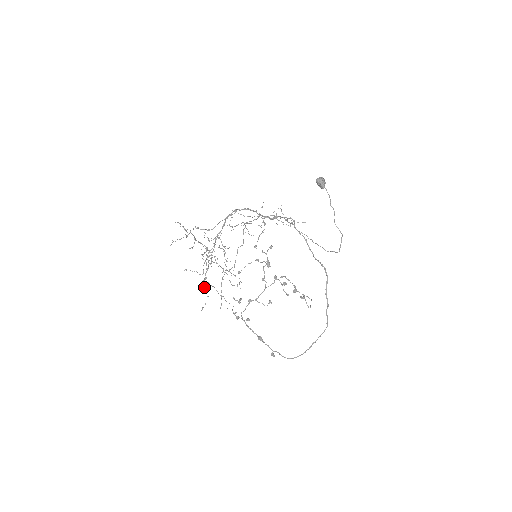
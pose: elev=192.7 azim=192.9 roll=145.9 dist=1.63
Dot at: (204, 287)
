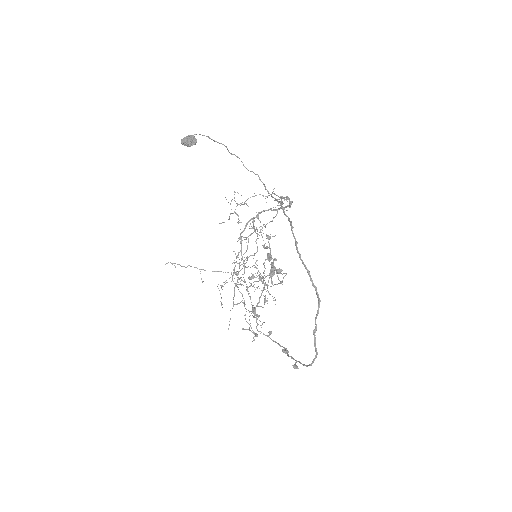
Dot at: (245, 315)
